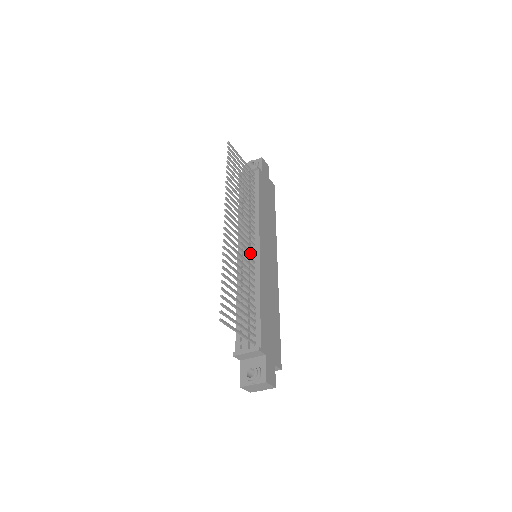
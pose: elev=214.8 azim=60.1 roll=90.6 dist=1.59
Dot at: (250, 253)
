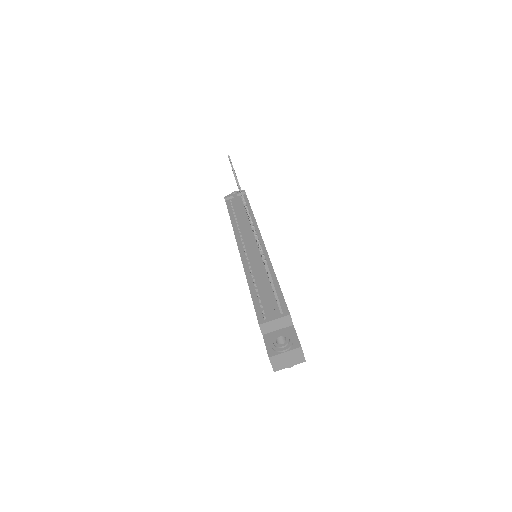
Dot at: occluded
